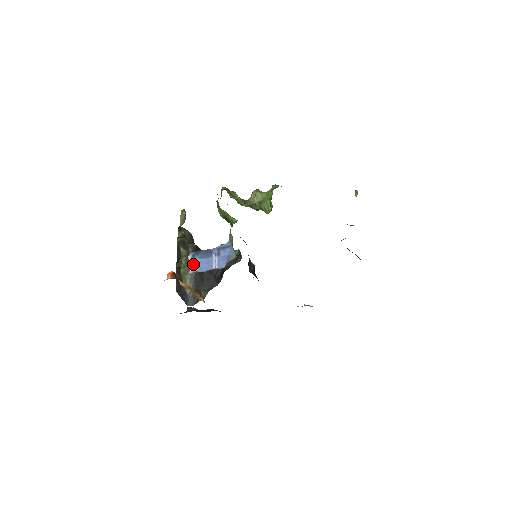
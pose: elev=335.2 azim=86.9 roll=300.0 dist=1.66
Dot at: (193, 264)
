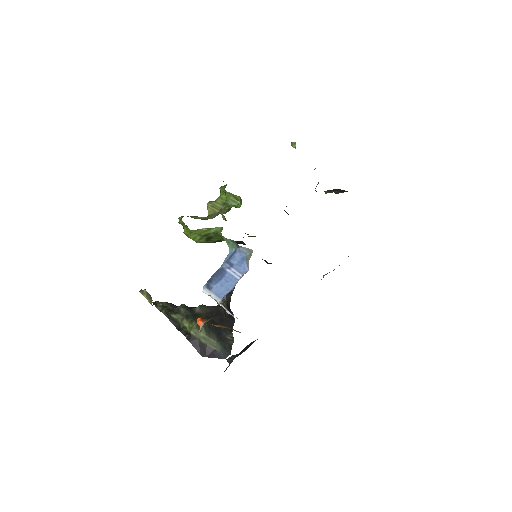
Dot at: (215, 293)
